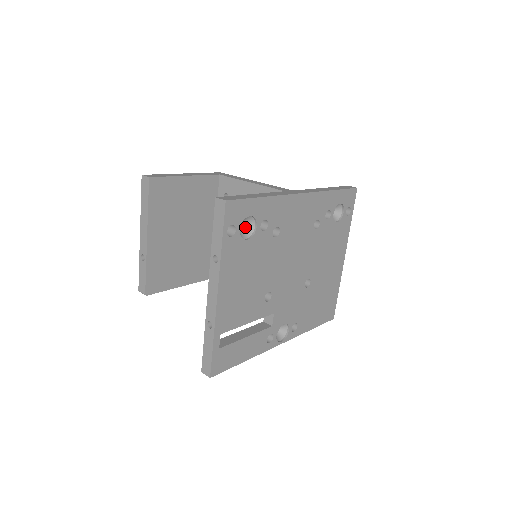
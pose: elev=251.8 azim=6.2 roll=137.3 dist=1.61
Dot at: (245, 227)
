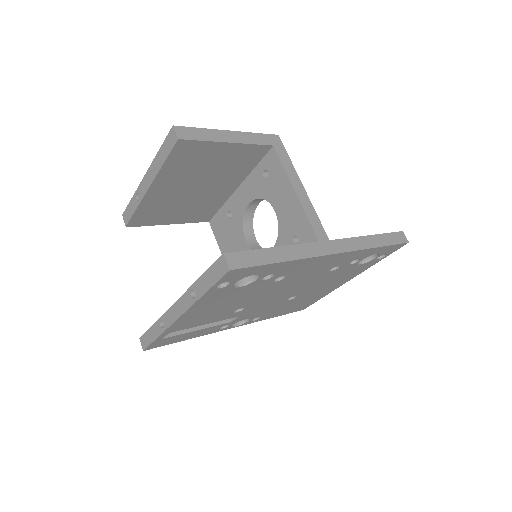
Dot at: occluded
